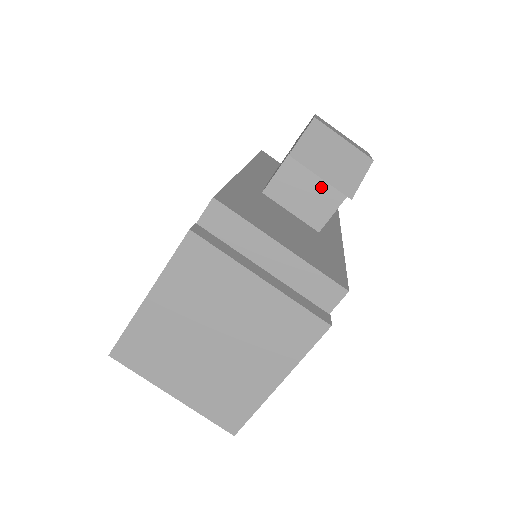
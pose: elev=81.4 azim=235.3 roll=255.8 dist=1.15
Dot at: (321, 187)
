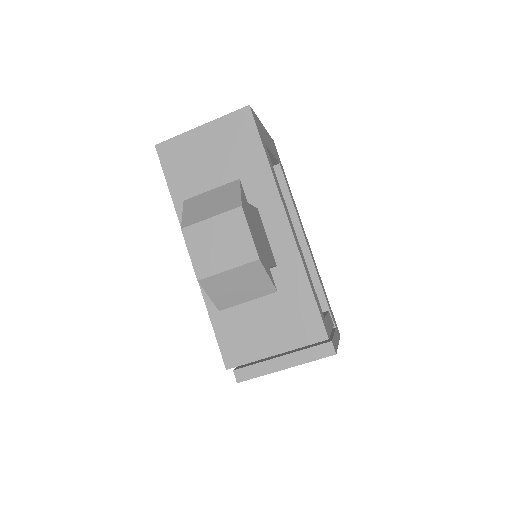
Dot at: occluded
